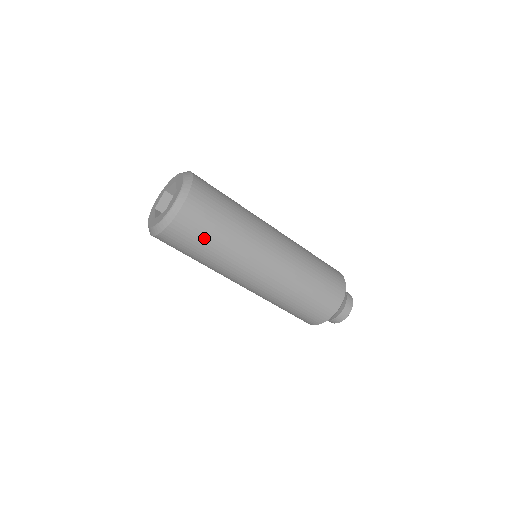
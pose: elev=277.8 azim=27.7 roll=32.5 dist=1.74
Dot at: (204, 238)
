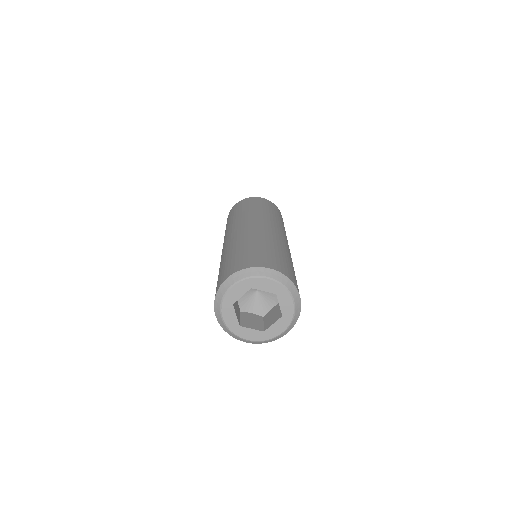
Dot at: occluded
